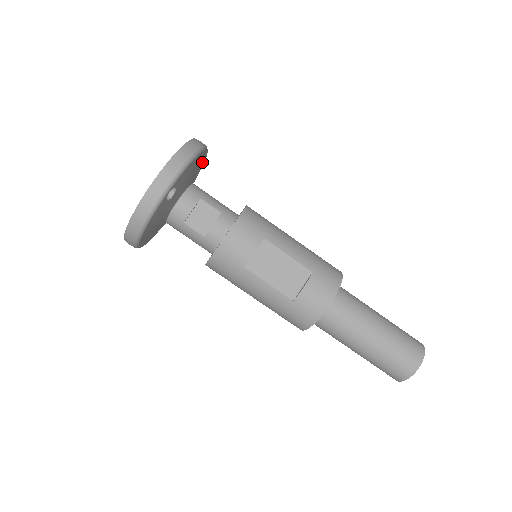
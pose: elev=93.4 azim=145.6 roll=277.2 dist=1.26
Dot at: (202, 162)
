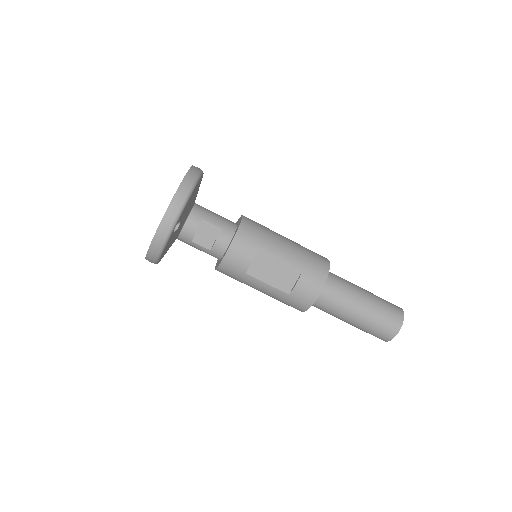
Dot at: occluded
